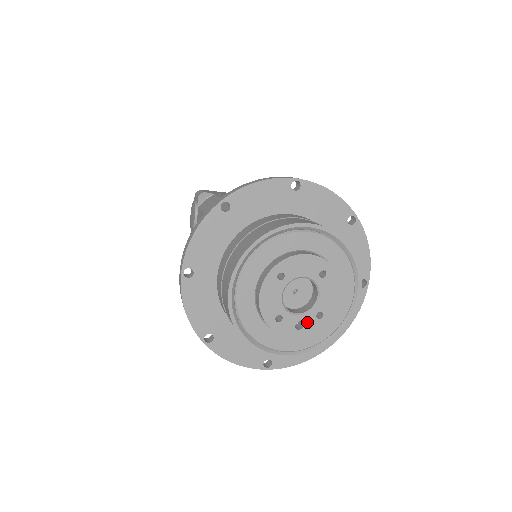
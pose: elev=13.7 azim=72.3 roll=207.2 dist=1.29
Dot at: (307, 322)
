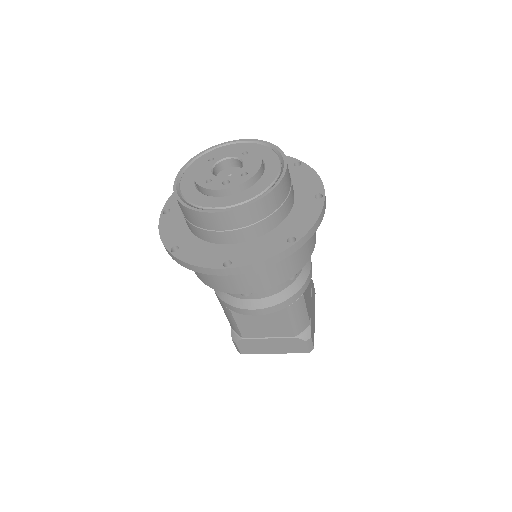
Dot at: (233, 180)
